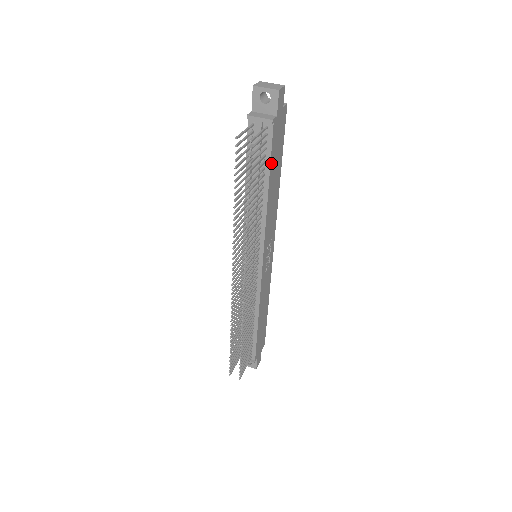
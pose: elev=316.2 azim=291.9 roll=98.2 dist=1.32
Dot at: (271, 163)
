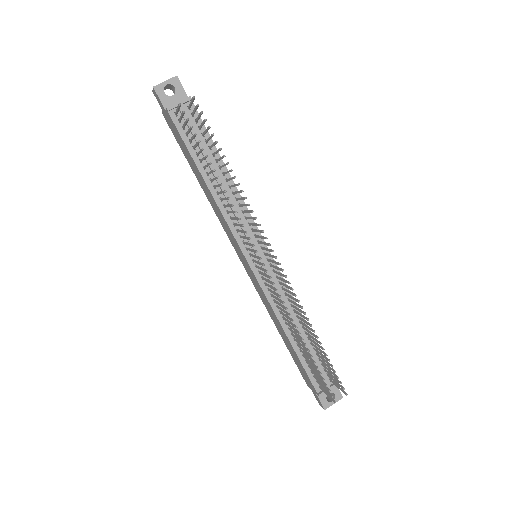
Dot at: (212, 141)
